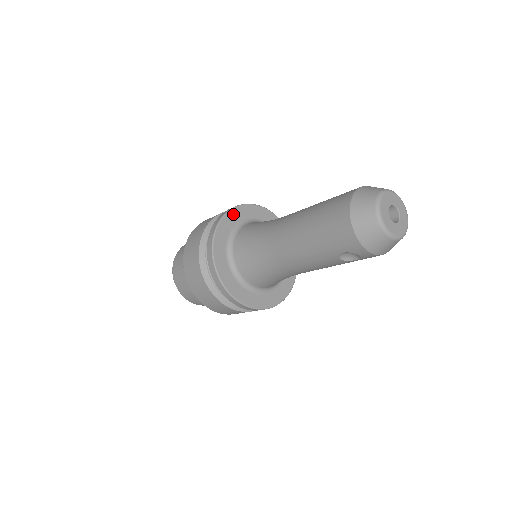
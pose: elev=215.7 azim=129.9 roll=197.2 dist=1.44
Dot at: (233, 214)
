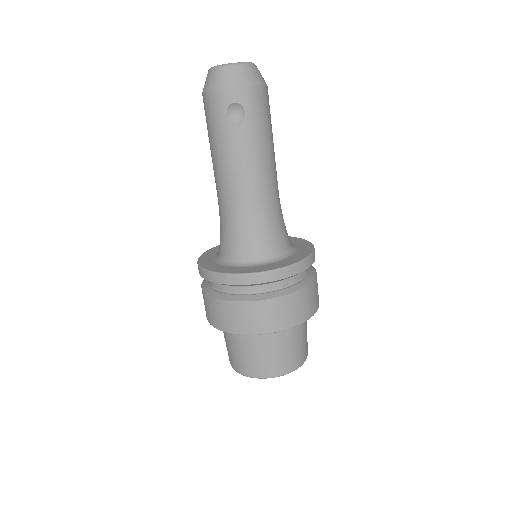
Dot at: (217, 248)
